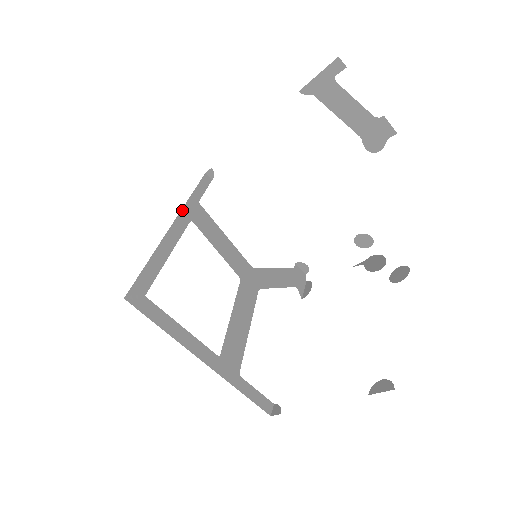
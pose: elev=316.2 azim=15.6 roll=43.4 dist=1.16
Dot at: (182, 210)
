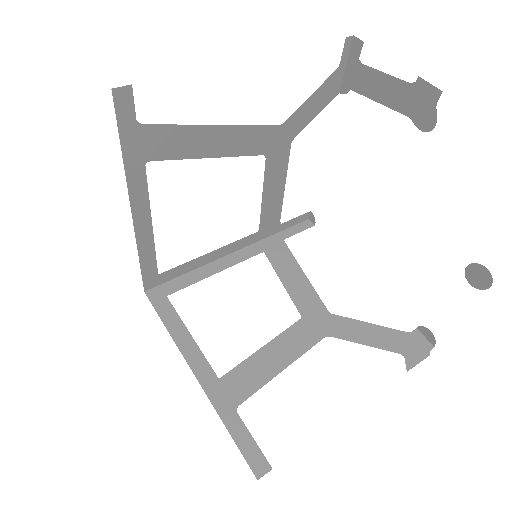
Dot at: (257, 242)
